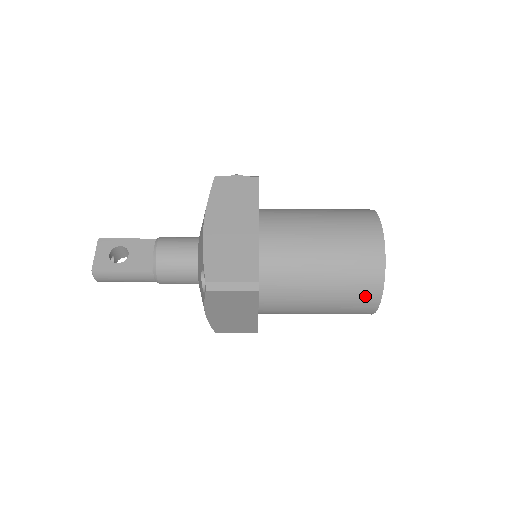
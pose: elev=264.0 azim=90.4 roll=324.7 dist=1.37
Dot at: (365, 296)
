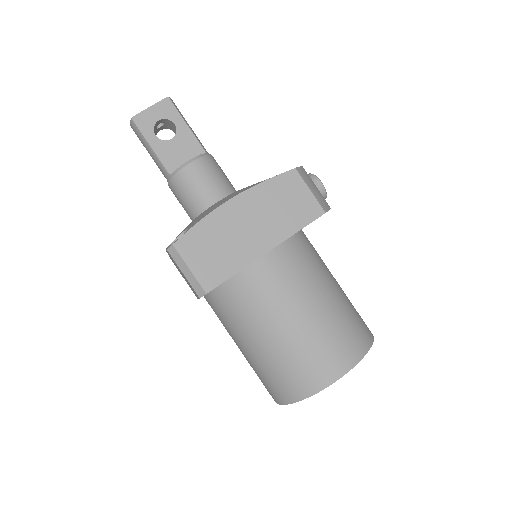
Dot at: (275, 389)
